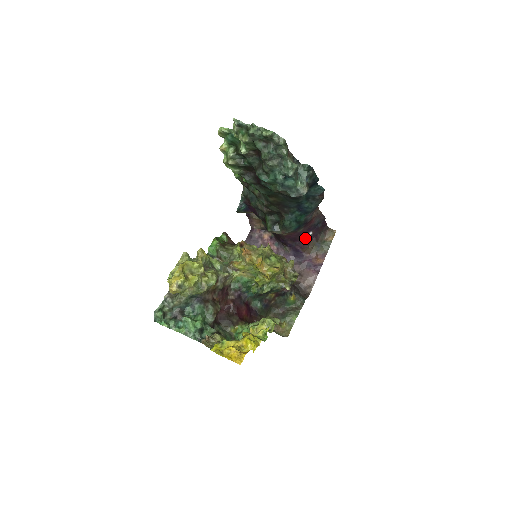
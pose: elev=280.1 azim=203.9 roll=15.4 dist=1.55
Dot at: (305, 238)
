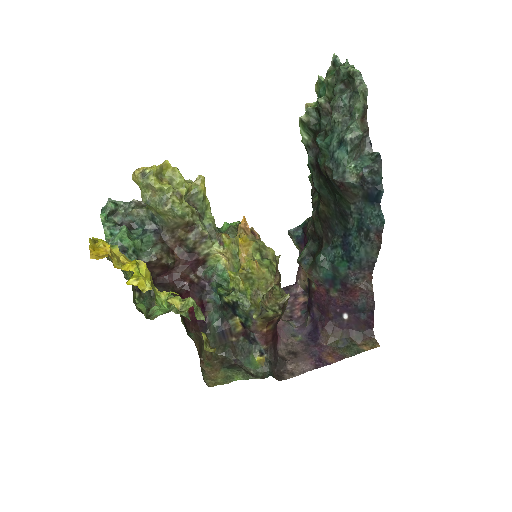
Dot at: (335, 317)
